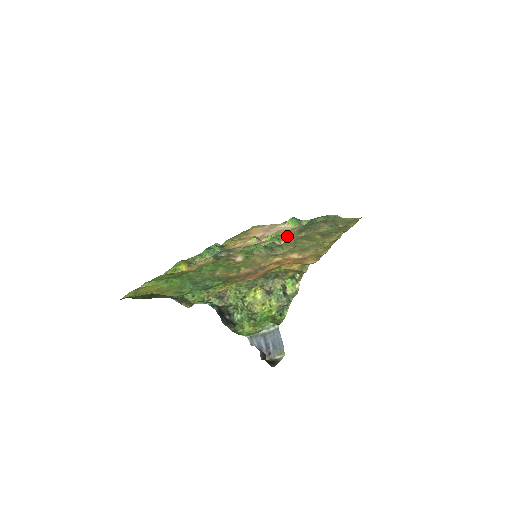
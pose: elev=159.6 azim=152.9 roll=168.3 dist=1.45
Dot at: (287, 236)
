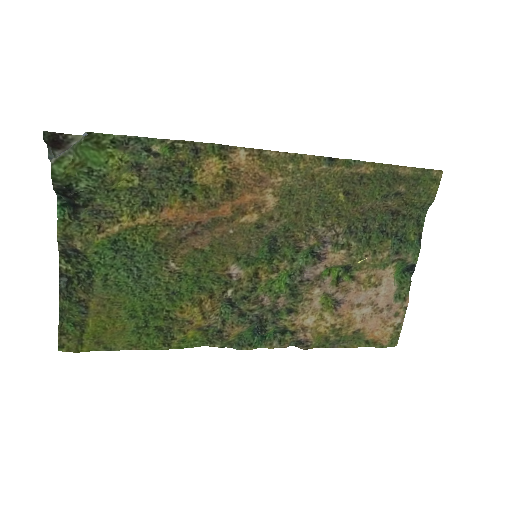
Dot at: (352, 259)
